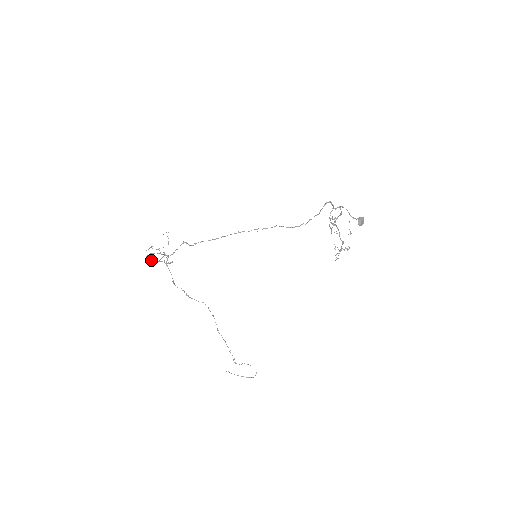
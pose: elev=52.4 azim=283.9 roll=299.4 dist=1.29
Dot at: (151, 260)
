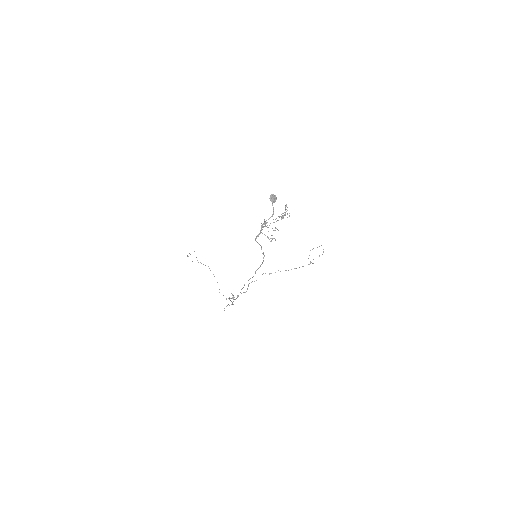
Dot at: occluded
